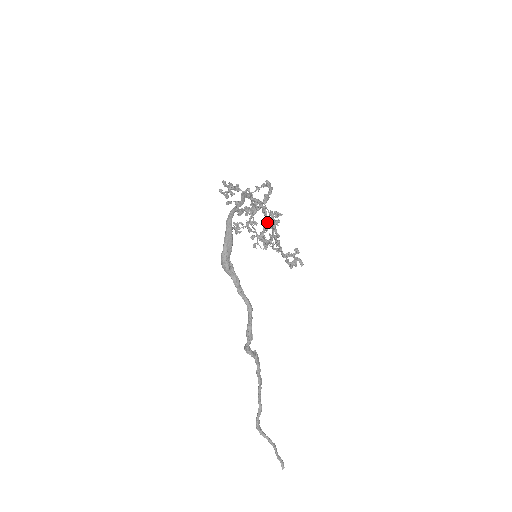
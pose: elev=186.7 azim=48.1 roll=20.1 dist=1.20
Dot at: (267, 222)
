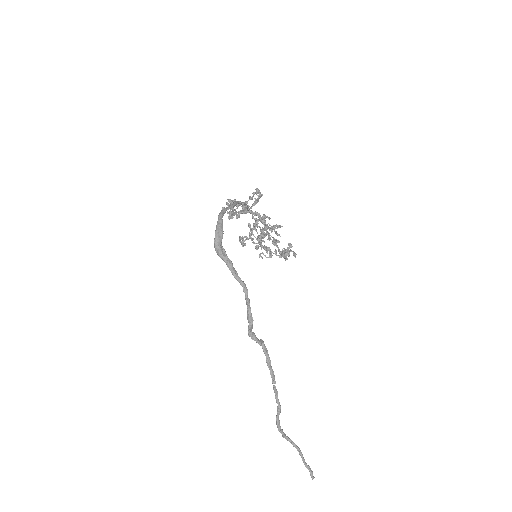
Dot at: occluded
